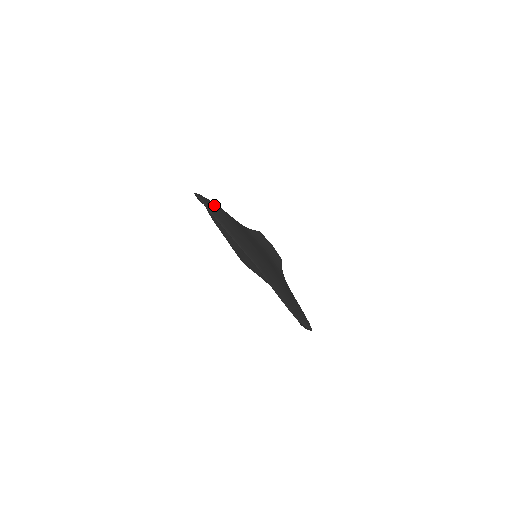
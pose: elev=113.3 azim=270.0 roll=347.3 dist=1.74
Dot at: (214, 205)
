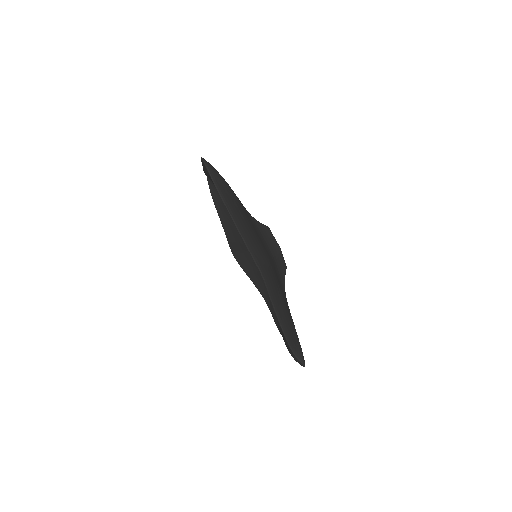
Dot at: (222, 179)
